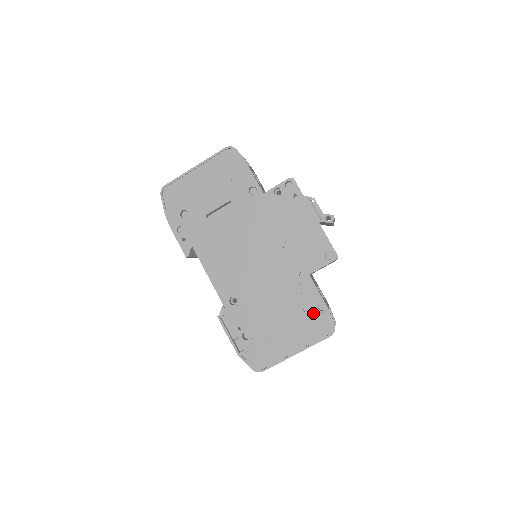
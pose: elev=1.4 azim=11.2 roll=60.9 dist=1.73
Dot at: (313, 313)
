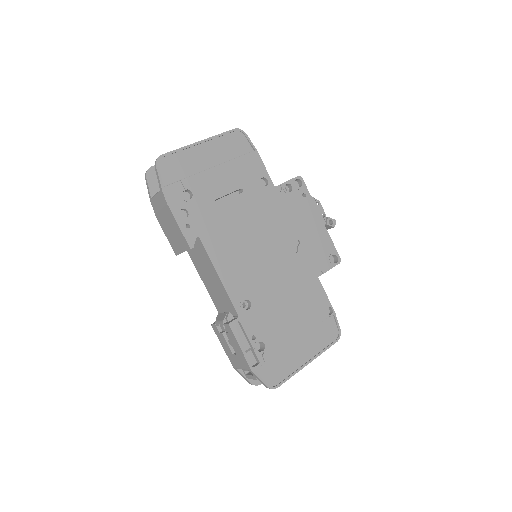
Dot at: (323, 317)
